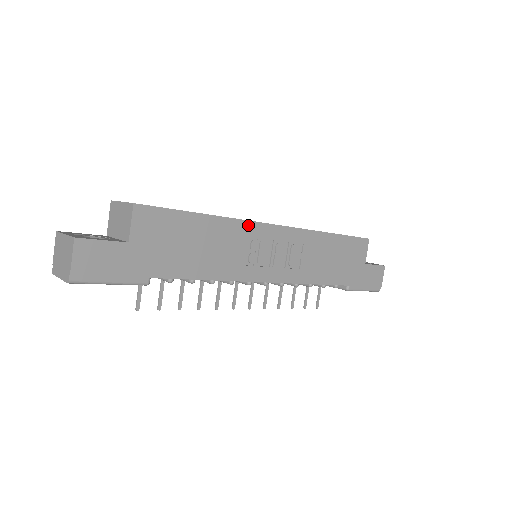
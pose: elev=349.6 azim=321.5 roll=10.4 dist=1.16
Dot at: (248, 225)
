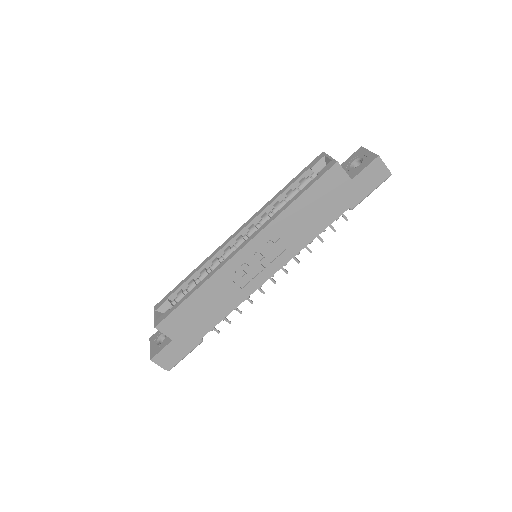
Dot at: (223, 269)
